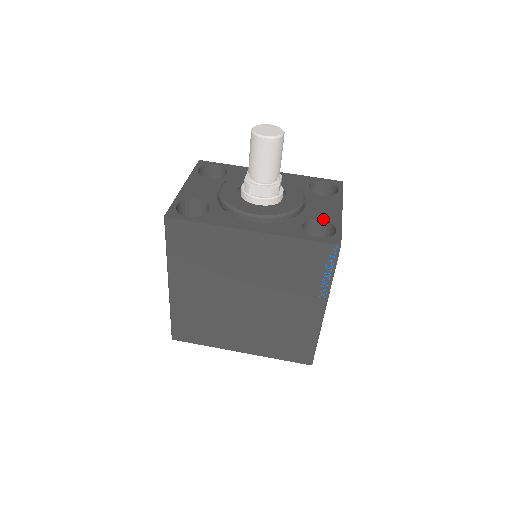
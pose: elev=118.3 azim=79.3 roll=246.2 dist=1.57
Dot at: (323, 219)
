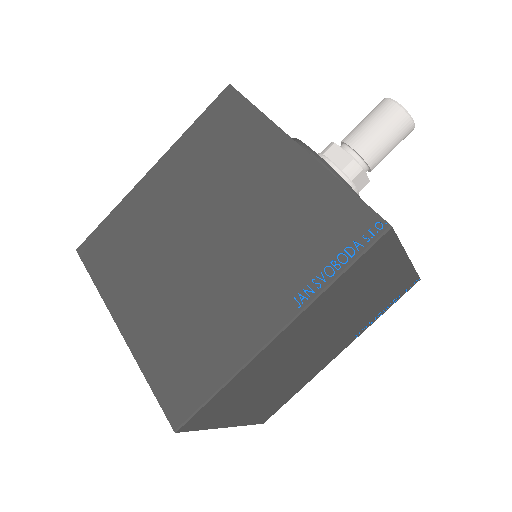
Dot at: occluded
